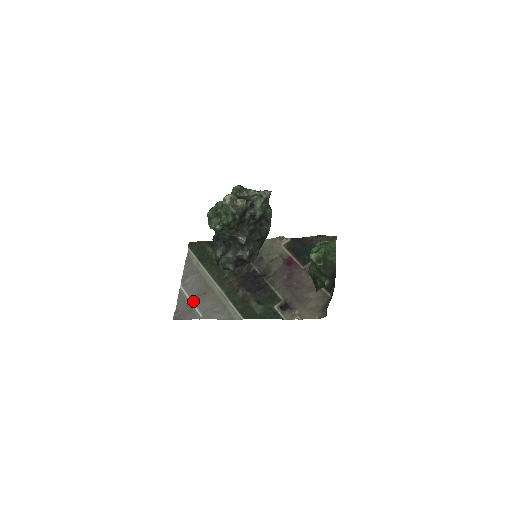
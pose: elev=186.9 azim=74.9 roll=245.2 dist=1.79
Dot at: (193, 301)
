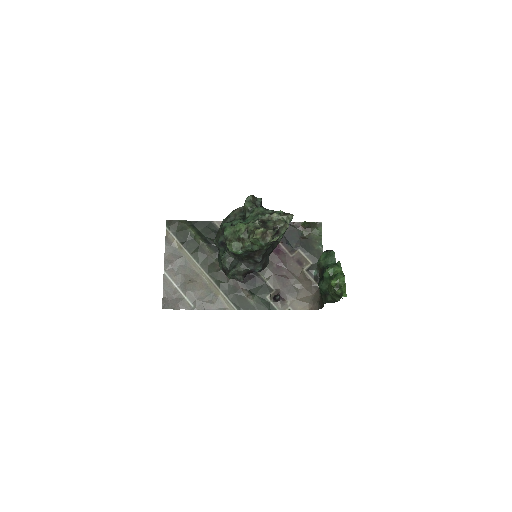
Dot at: (181, 289)
